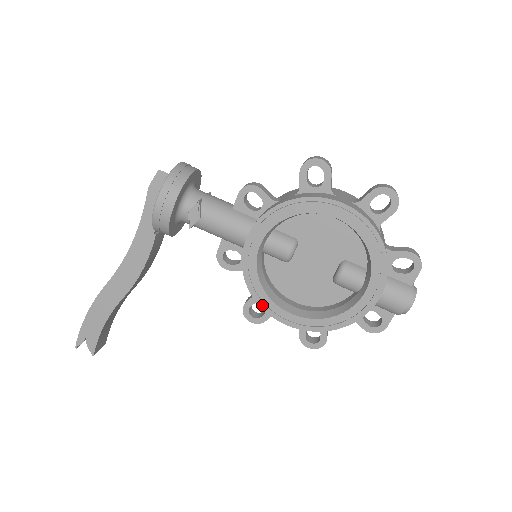
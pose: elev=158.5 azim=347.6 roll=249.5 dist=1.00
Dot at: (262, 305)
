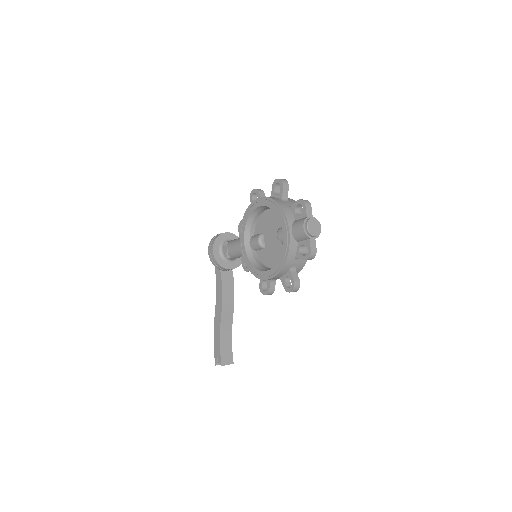
Dot at: (256, 276)
